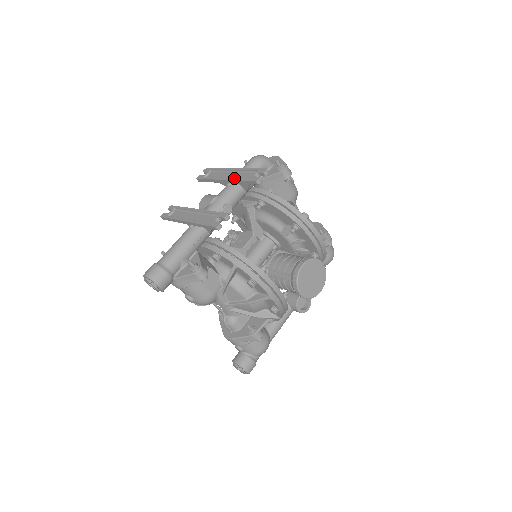
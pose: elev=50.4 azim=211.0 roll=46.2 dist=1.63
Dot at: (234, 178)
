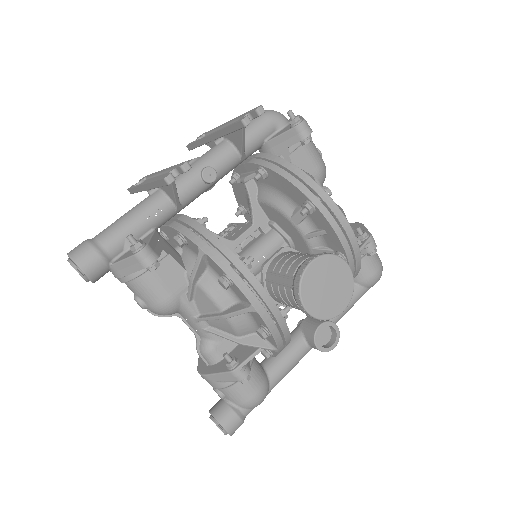
Dot at: occluded
